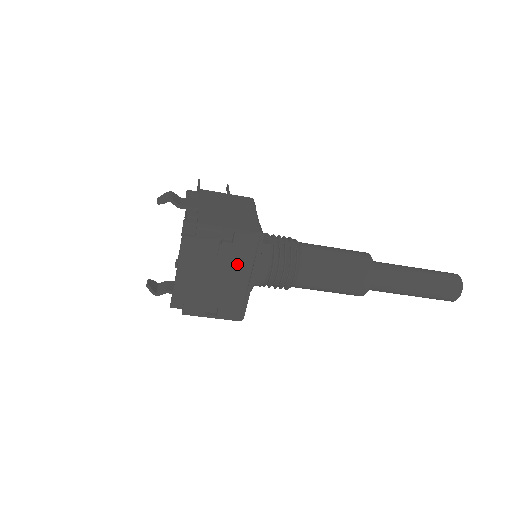
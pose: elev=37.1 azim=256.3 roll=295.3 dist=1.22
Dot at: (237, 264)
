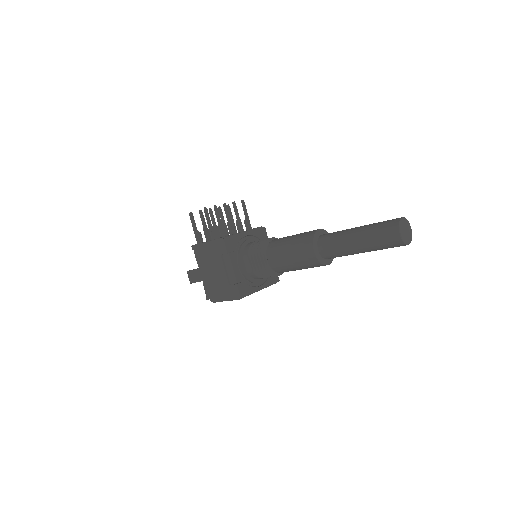
Dot at: occluded
